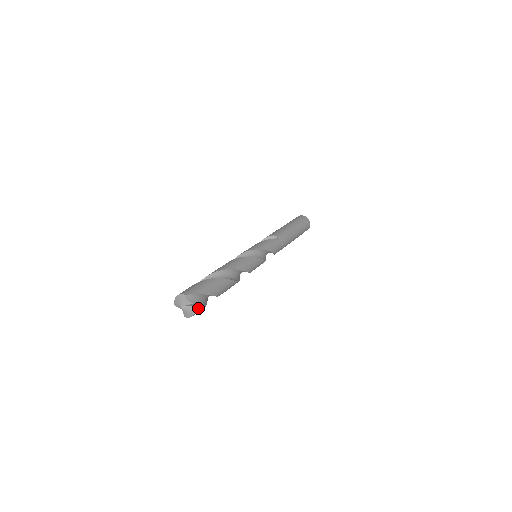
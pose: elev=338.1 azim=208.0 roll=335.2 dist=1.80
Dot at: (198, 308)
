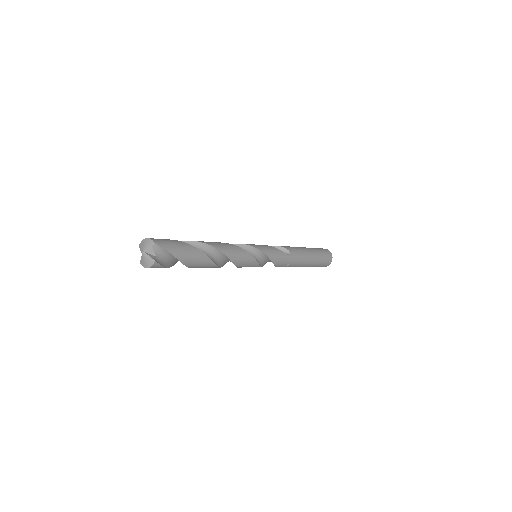
Dot at: (158, 264)
